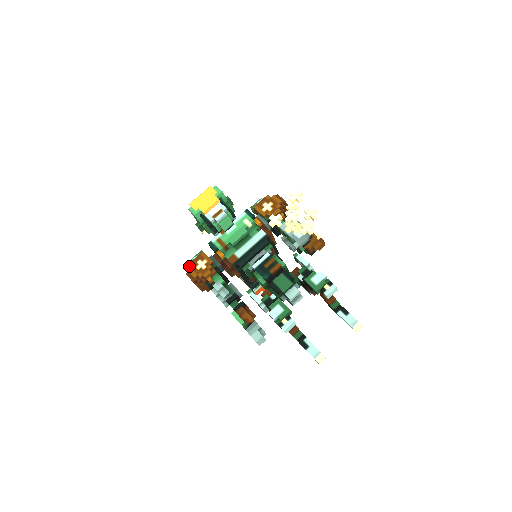
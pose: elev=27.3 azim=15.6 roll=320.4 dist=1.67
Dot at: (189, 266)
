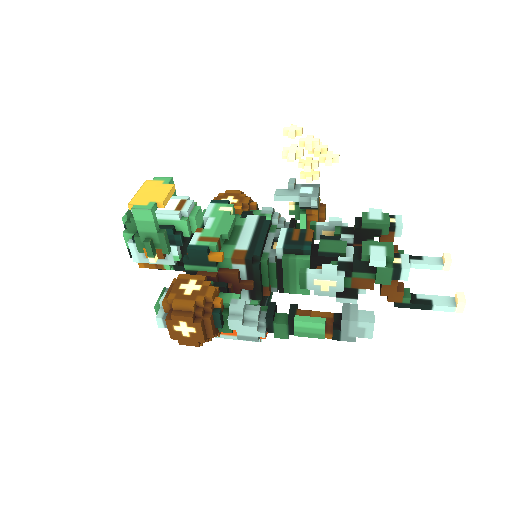
Dot at: (159, 313)
